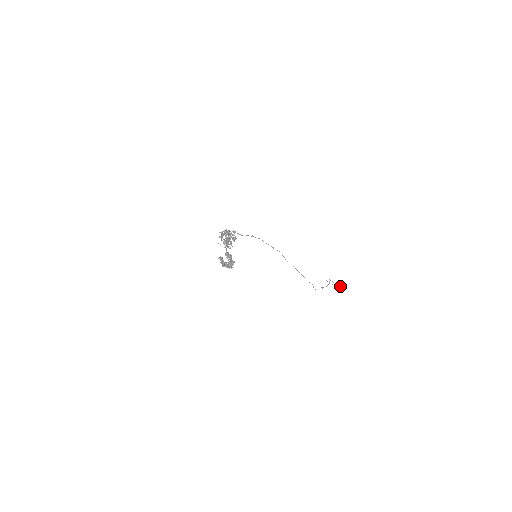
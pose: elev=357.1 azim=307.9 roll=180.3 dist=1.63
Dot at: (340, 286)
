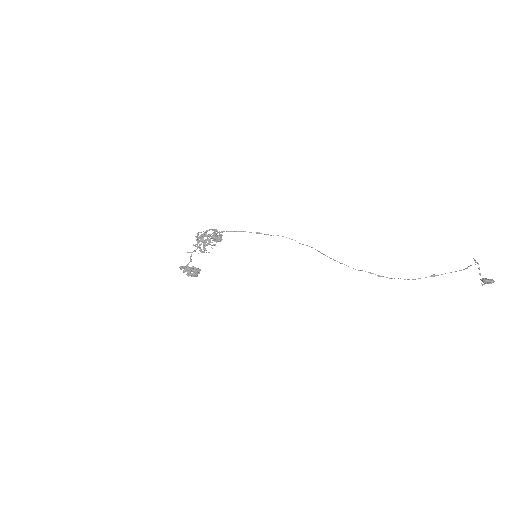
Dot at: (482, 281)
